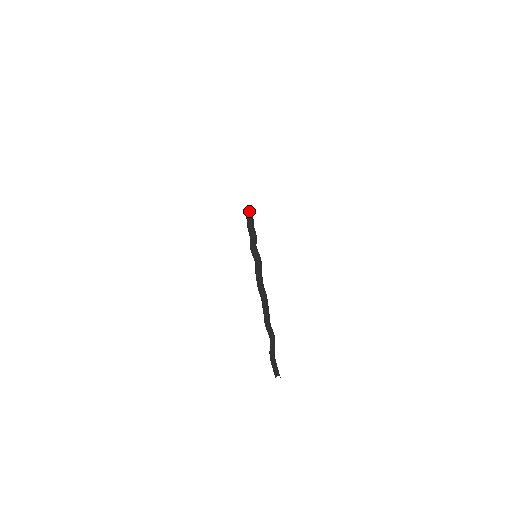
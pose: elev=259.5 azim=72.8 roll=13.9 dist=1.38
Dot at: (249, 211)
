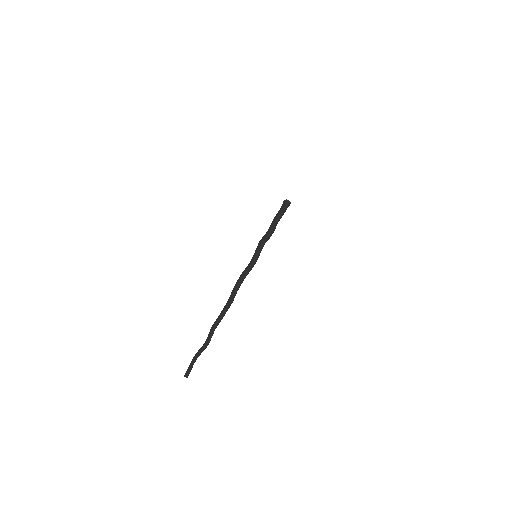
Dot at: (289, 203)
